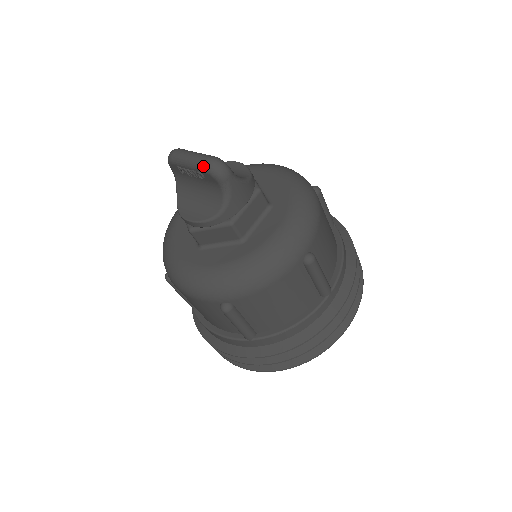
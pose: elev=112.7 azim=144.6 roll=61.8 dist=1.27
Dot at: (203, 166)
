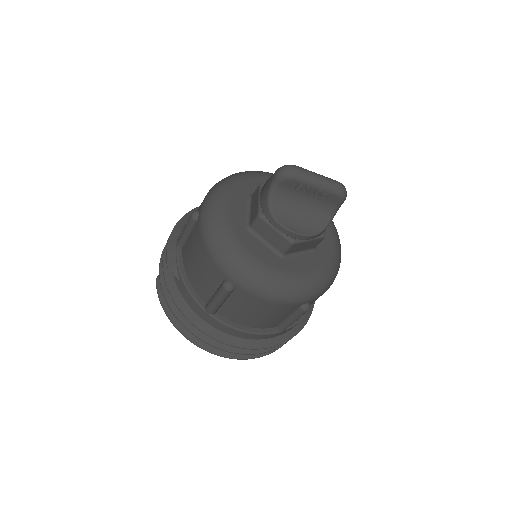
Dot at: (337, 190)
